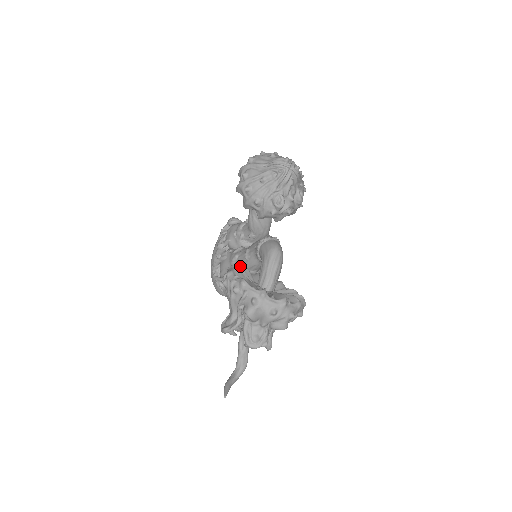
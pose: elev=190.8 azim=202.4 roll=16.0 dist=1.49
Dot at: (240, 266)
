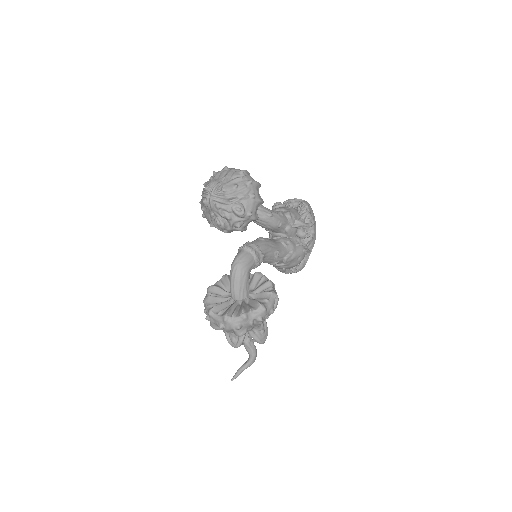
Dot at: (226, 276)
